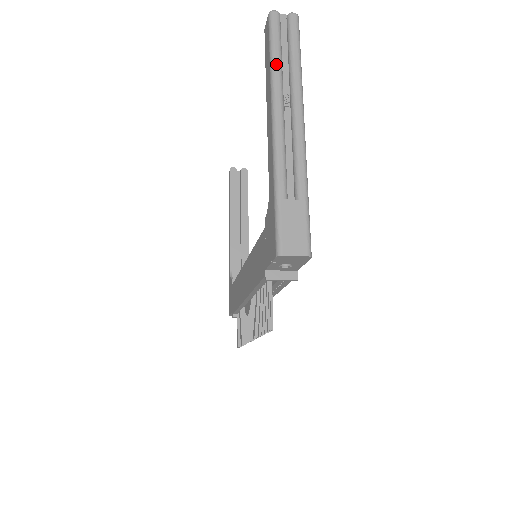
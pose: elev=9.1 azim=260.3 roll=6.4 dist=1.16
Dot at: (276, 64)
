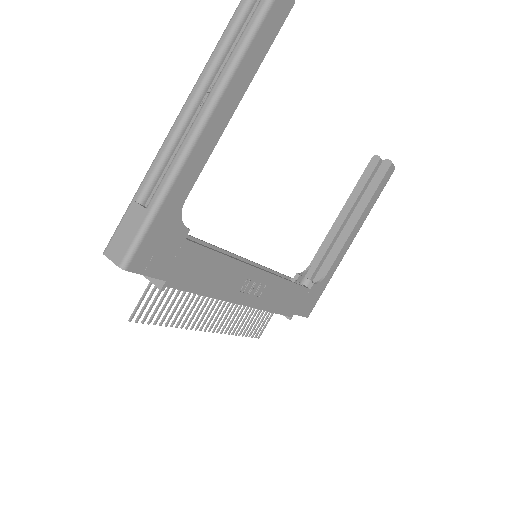
Dot at: (217, 47)
